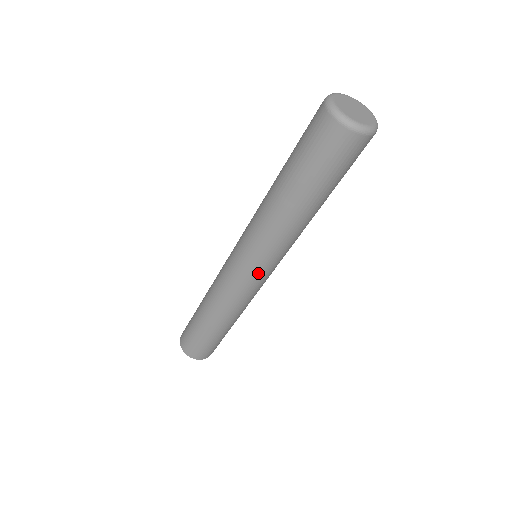
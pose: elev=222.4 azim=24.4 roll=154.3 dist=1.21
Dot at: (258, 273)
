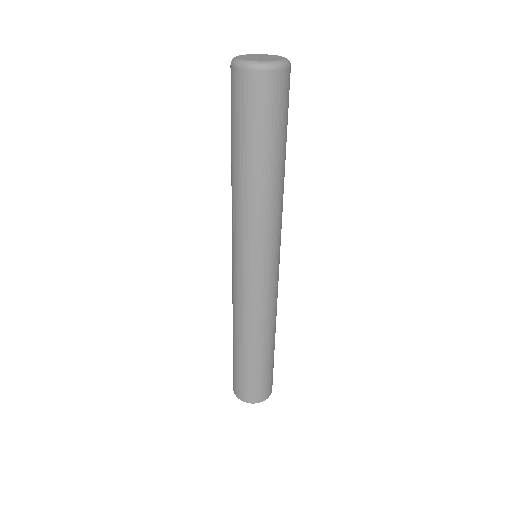
Dot at: (237, 262)
